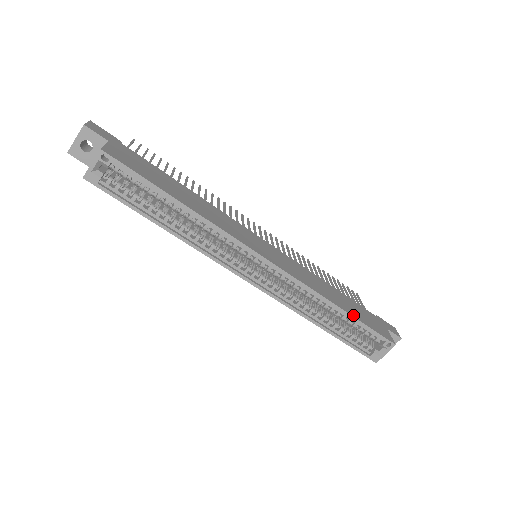
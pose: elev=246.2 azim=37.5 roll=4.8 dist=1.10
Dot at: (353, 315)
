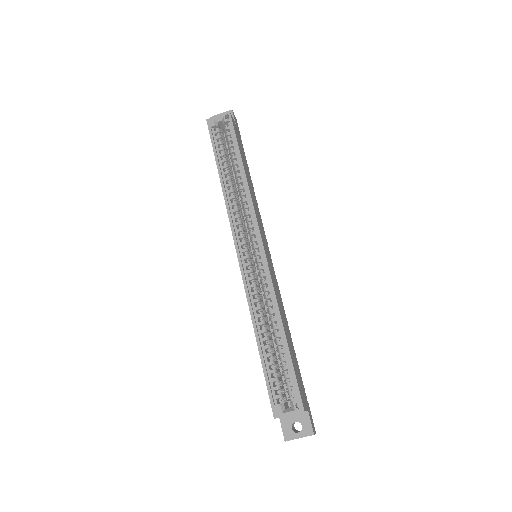
Dot at: (289, 346)
